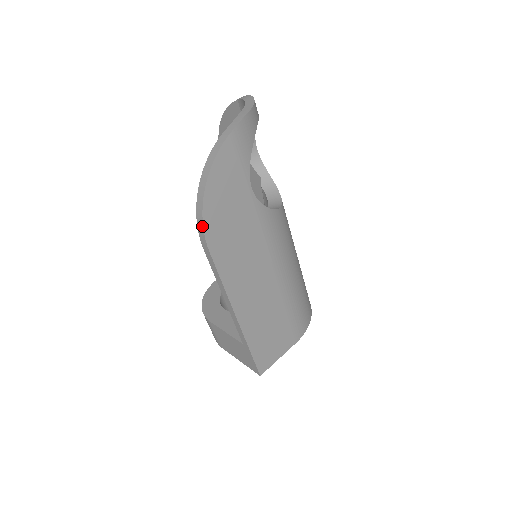
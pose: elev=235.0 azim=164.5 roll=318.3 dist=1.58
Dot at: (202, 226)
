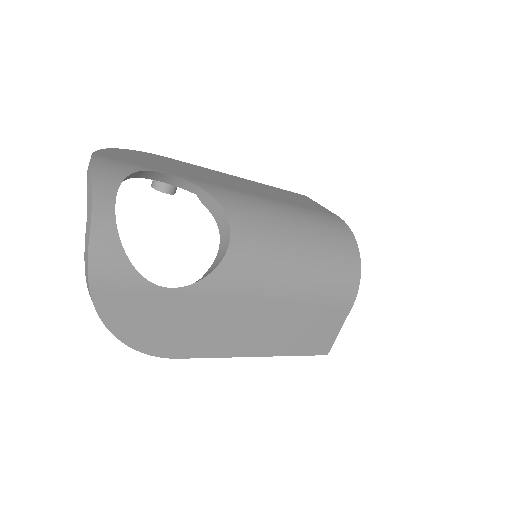
Dot at: (150, 355)
